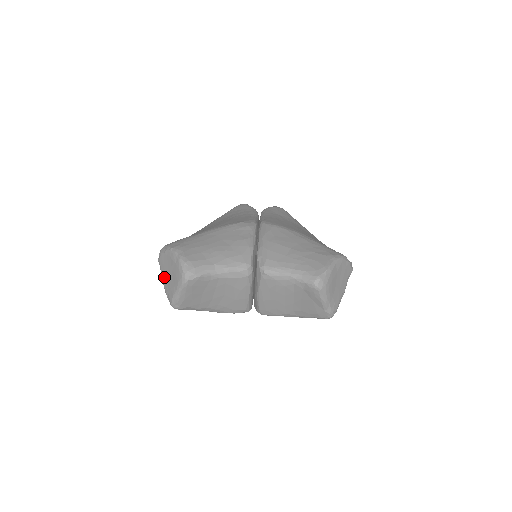
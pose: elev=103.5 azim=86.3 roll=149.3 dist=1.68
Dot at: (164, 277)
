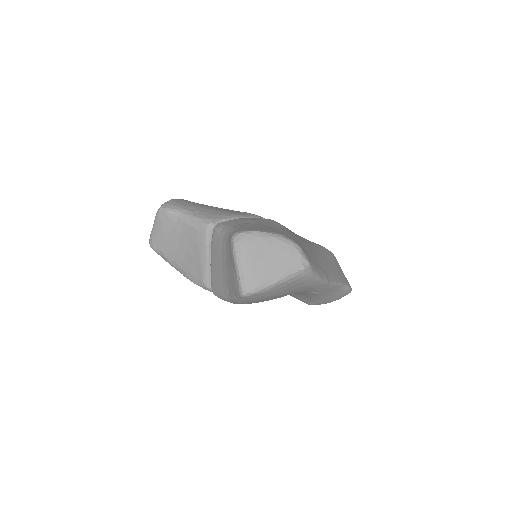
Dot at: occluded
